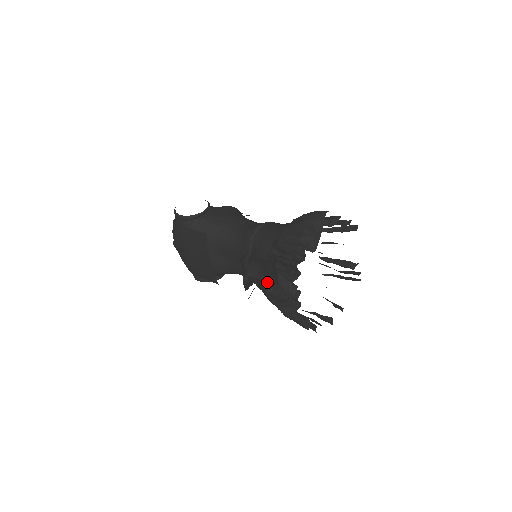
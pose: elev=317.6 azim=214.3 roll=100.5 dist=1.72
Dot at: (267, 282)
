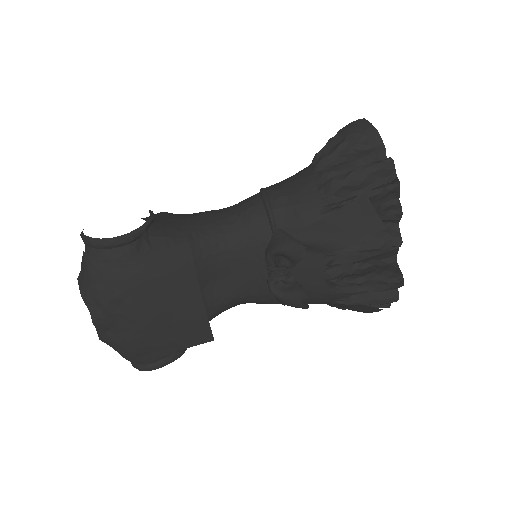
Dot at: (343, 252)
